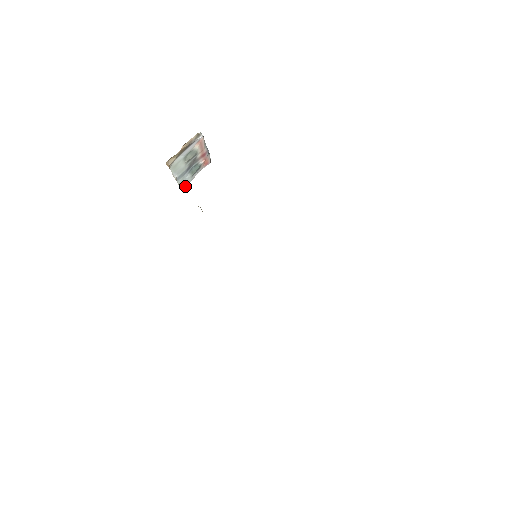
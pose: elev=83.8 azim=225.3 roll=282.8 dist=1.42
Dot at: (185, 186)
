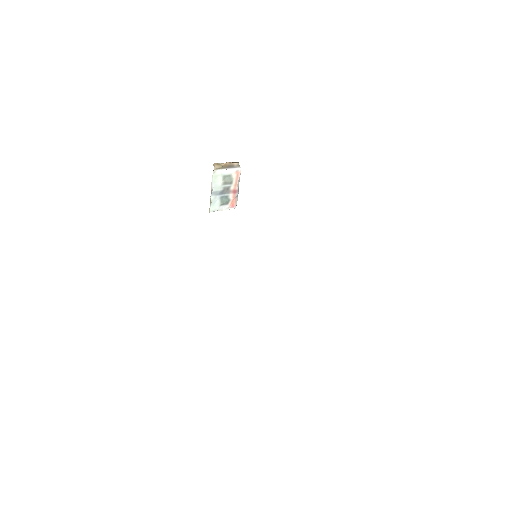
Dot at: (212, 210)
